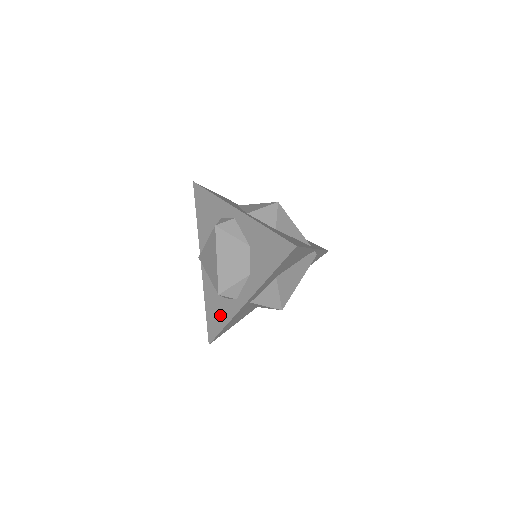
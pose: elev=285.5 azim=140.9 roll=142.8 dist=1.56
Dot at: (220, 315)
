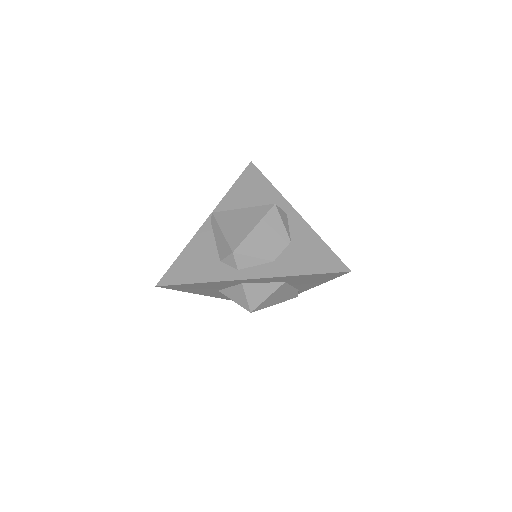
Dot at: (200, 270)
